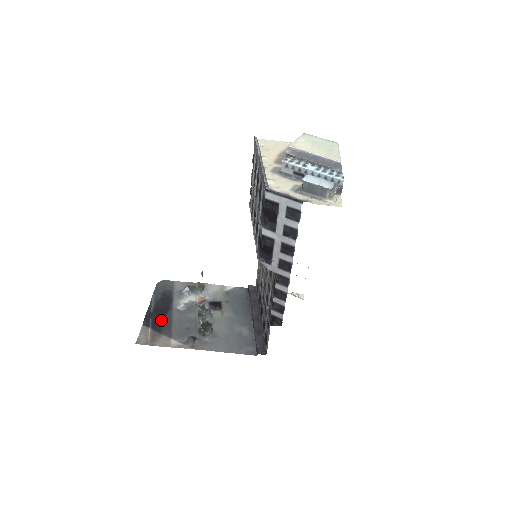
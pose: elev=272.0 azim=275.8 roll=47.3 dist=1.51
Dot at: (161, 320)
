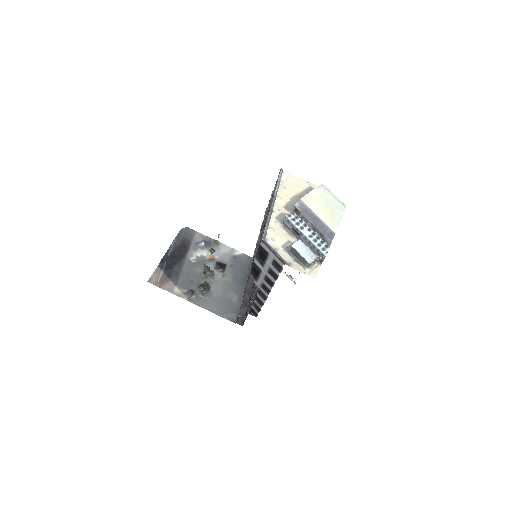
Dot at: (173, 266)
